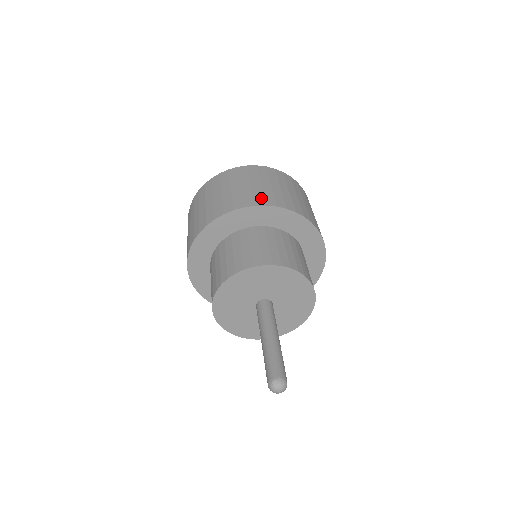
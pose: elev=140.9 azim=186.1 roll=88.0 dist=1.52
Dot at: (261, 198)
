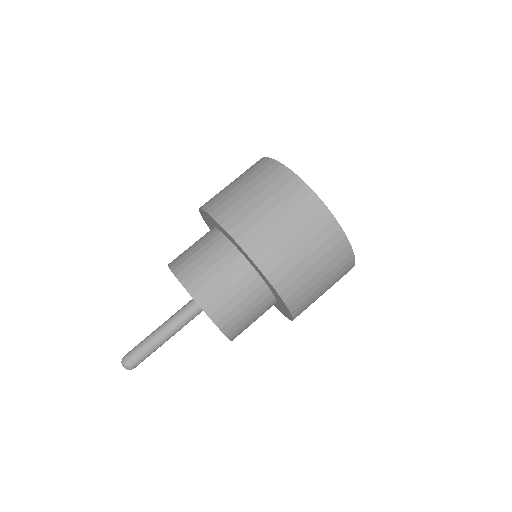
Dot at: (301, 302)
